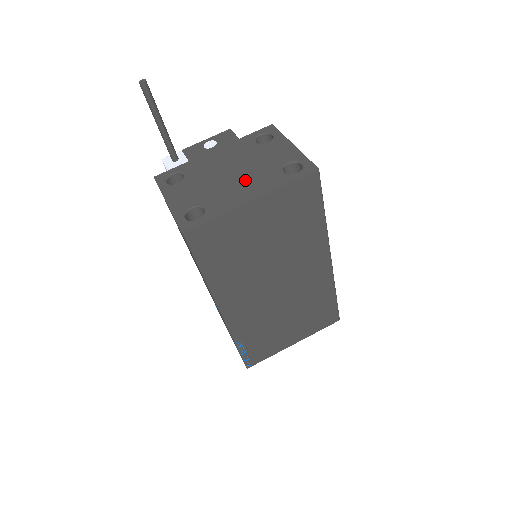
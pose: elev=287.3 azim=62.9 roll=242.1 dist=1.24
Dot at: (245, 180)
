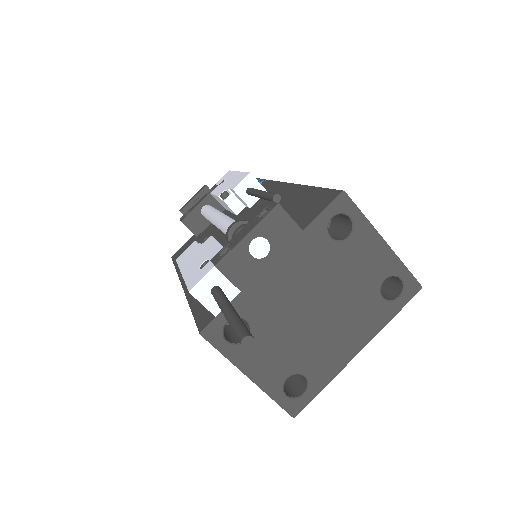
Dot at: (340, 320)
